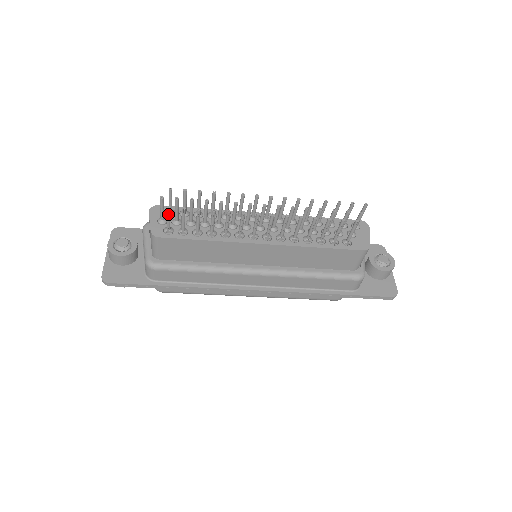
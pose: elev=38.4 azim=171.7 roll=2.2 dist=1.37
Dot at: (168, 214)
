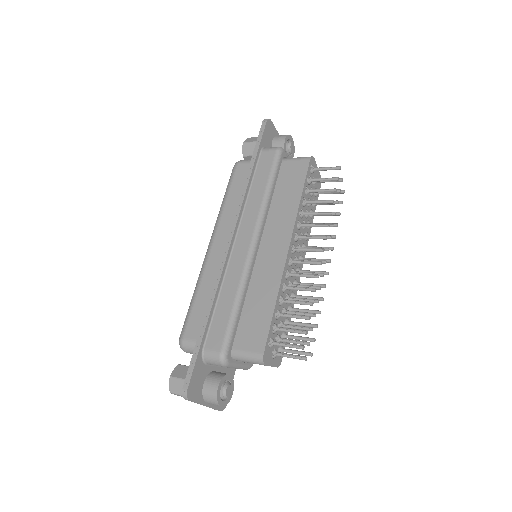
Dot at: (305, 354)
